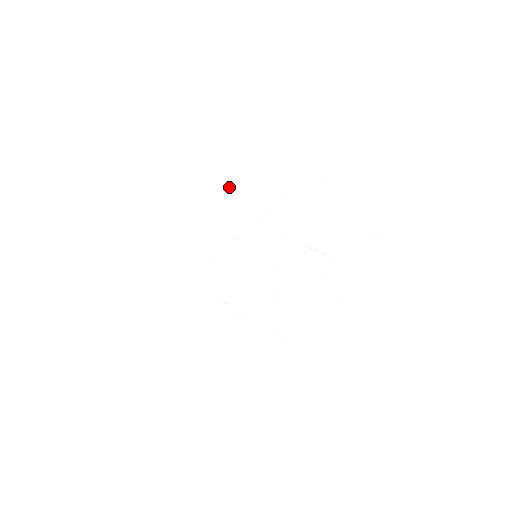
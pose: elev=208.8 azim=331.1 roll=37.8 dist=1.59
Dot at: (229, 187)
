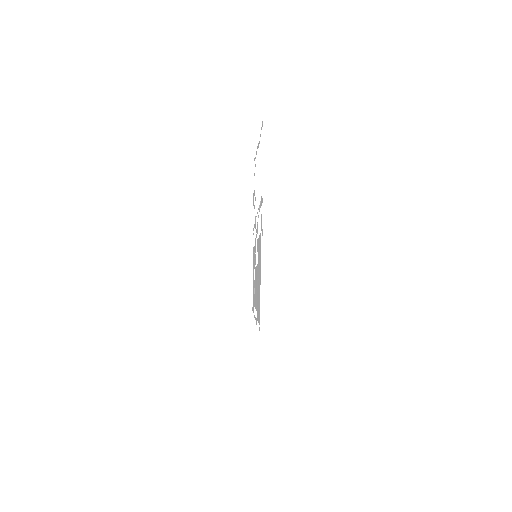
Dot at: occluded
